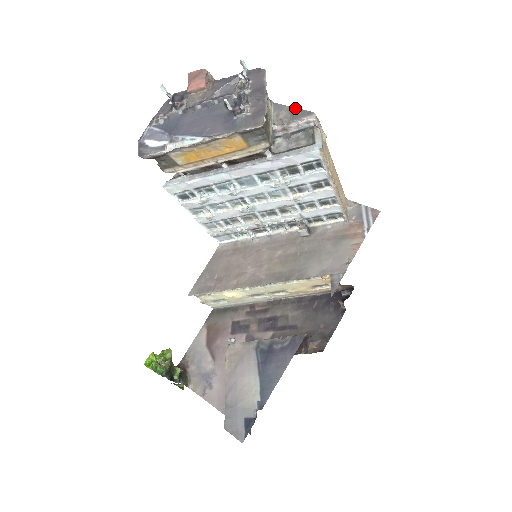
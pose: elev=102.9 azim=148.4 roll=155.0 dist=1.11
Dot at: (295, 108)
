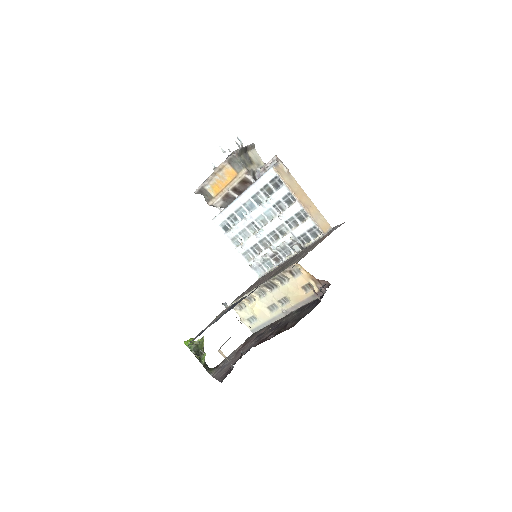
Dot at: occluded
